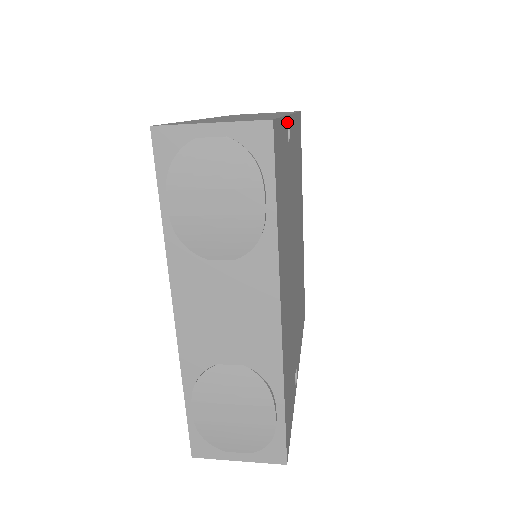
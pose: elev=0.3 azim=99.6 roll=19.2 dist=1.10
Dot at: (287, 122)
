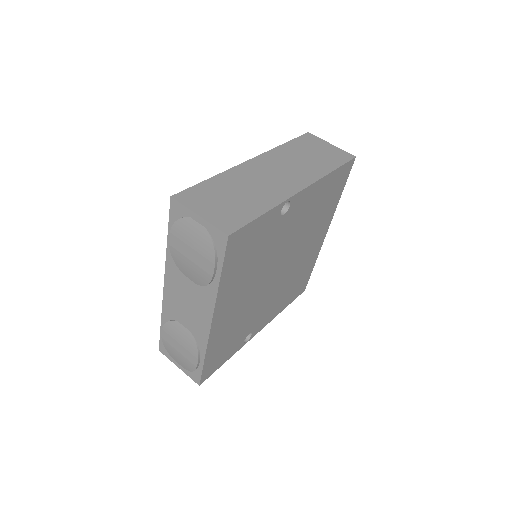
Dot at: (283, 205)
